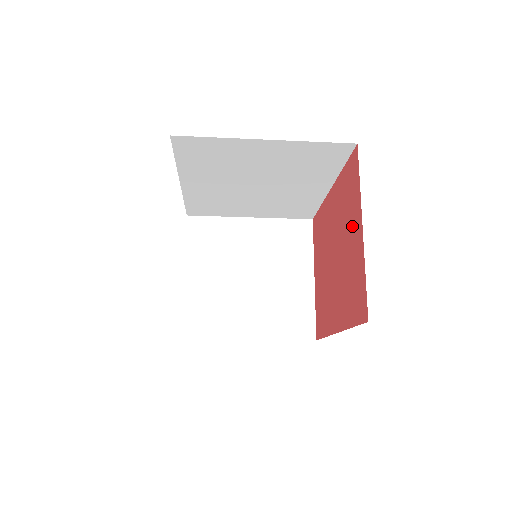
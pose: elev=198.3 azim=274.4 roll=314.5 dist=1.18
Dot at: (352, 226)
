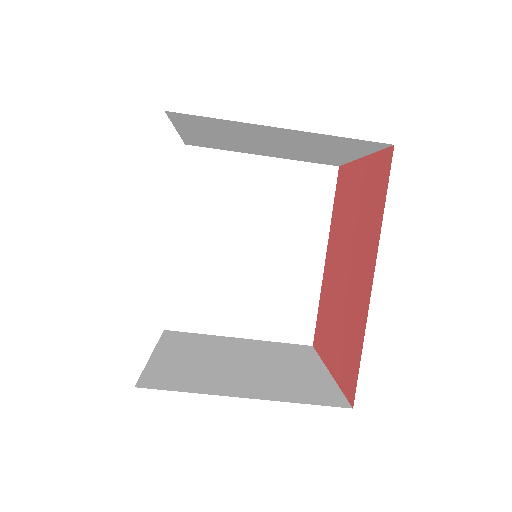
Dot at: (353, 189)
